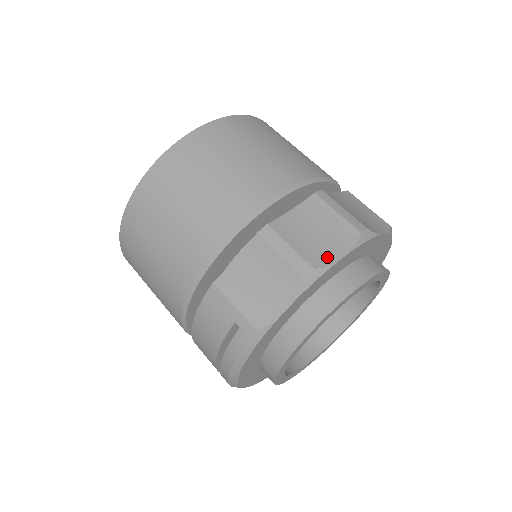
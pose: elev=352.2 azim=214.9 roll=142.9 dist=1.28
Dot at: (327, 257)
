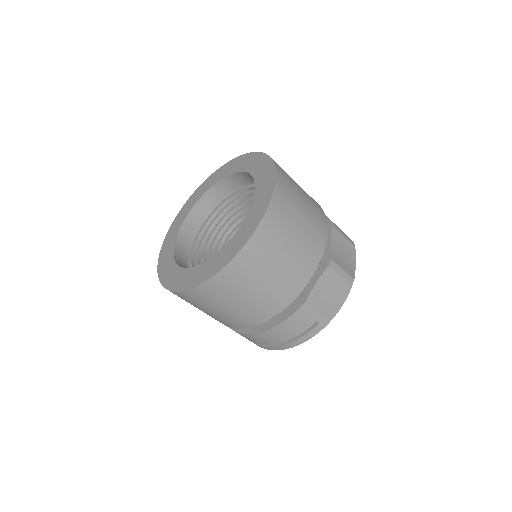
Dot at: (353, 269)
